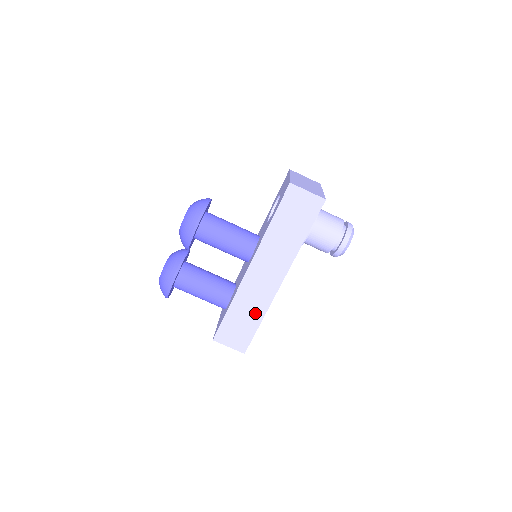
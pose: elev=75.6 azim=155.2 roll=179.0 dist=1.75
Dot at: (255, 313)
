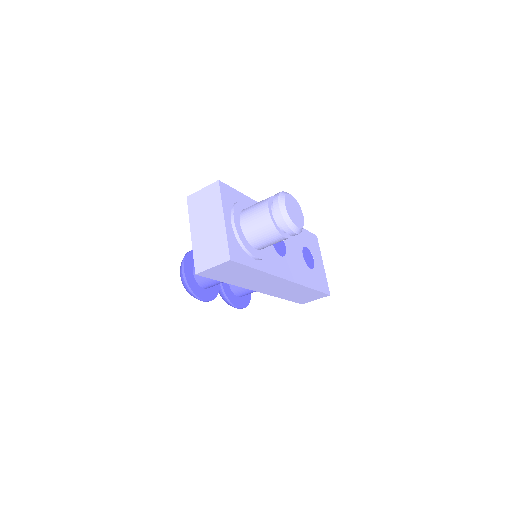
Dot at: (302, 291)
